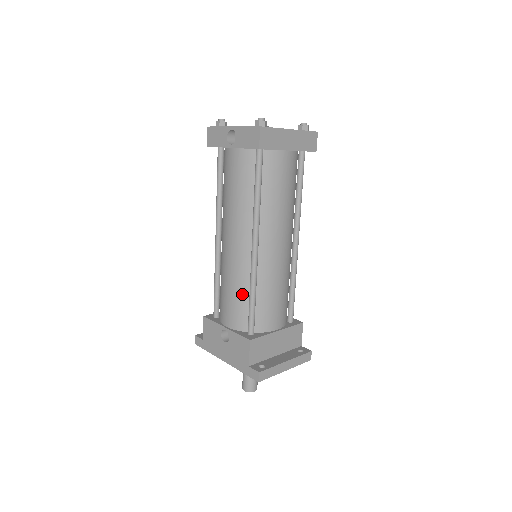
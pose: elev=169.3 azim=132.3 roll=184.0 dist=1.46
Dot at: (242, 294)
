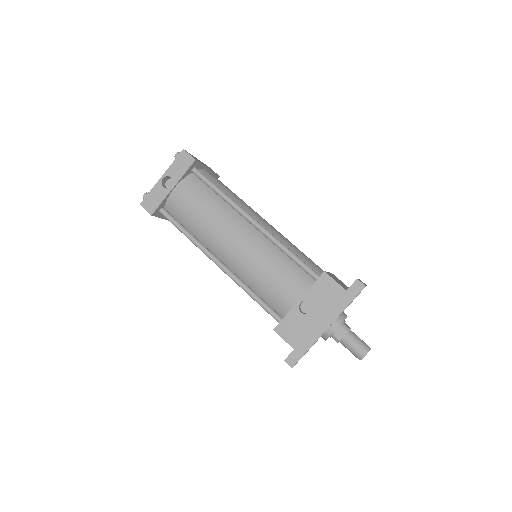
Dot at: (281, 262)
